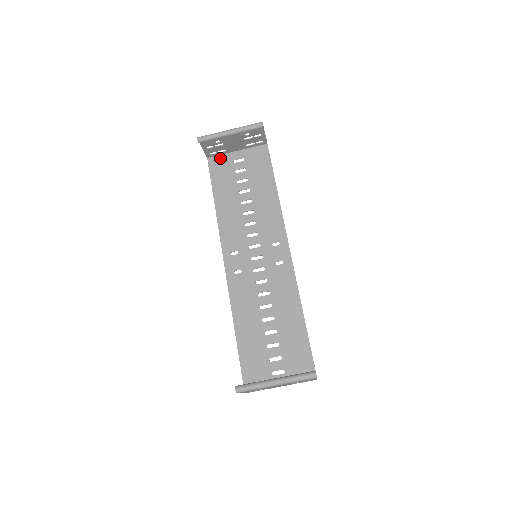
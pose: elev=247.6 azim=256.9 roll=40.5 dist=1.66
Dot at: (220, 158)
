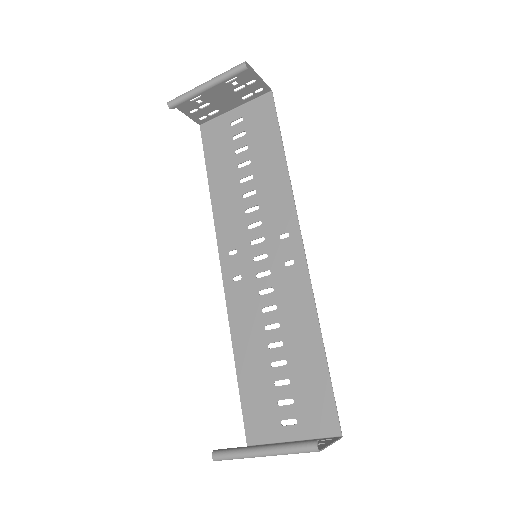
Dot at: (214, 122)
